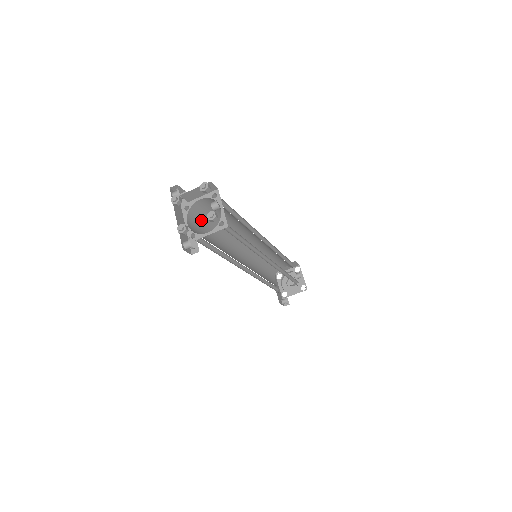
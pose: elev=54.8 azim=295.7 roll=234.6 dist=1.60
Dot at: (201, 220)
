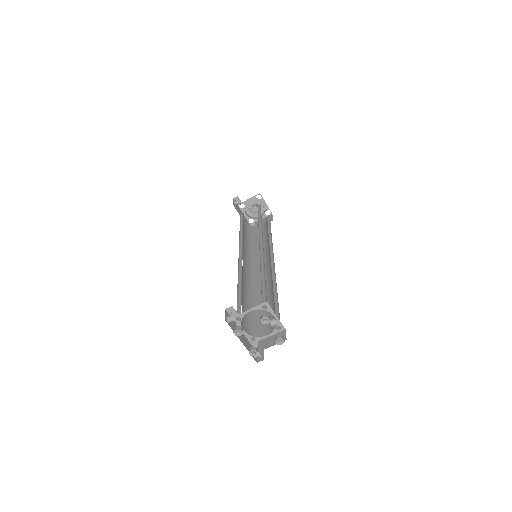
Dot at: occluded
